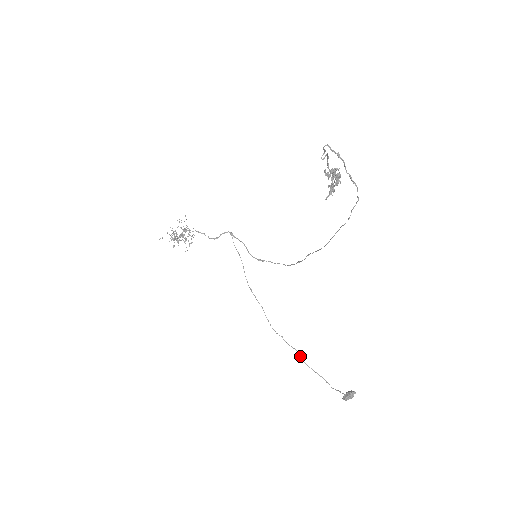
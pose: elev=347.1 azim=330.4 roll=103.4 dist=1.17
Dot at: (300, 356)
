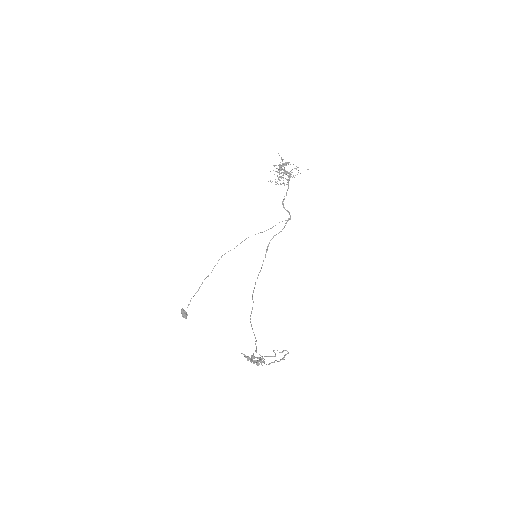
Dot at: occluded
